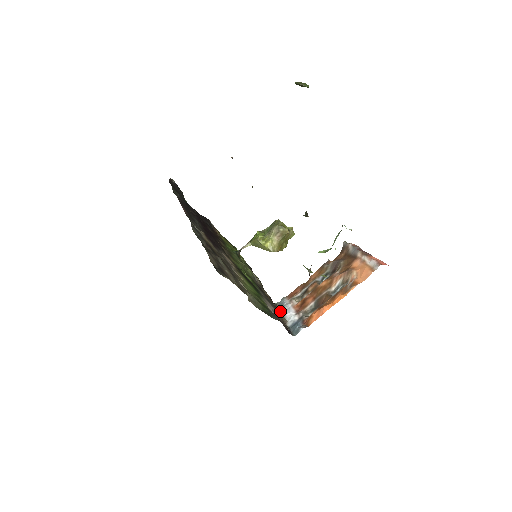
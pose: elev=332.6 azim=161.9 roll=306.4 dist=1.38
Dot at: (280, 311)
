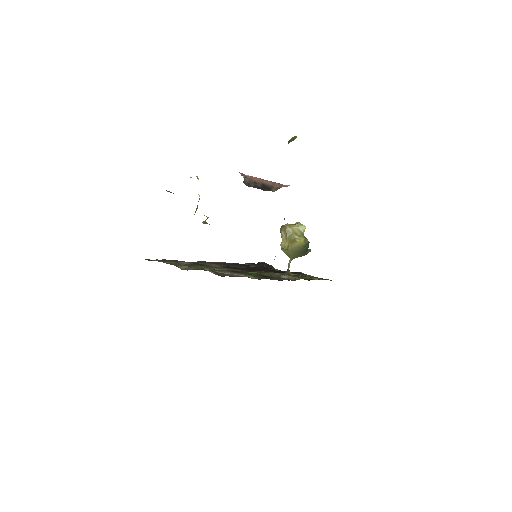
Dot at: (262, 278)
